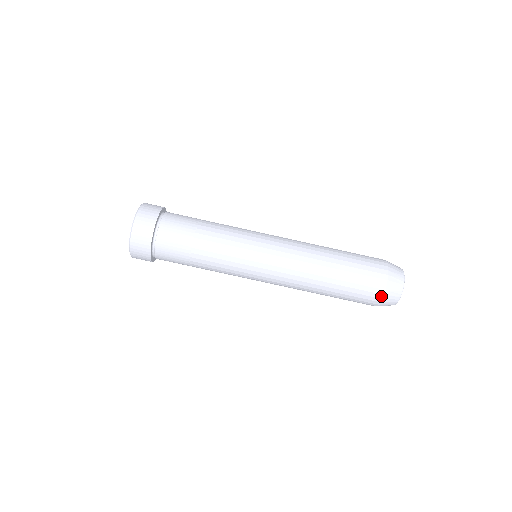
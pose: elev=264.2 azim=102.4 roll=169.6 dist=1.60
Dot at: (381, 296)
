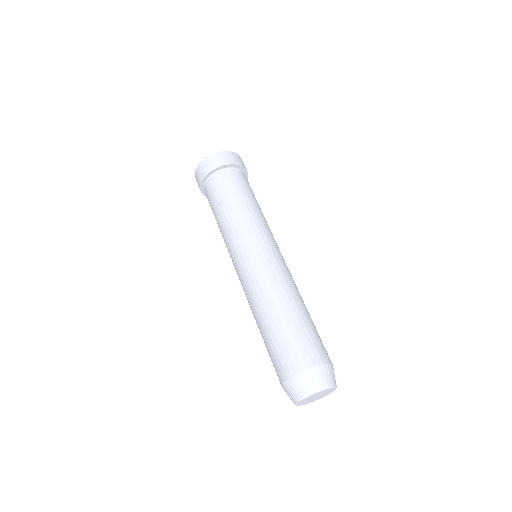
Dot at: (321, 363)
